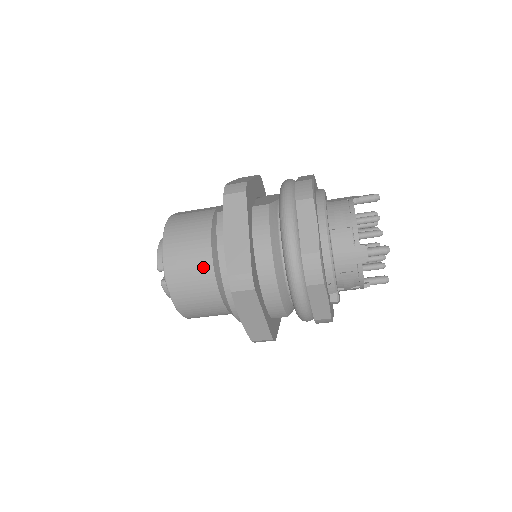
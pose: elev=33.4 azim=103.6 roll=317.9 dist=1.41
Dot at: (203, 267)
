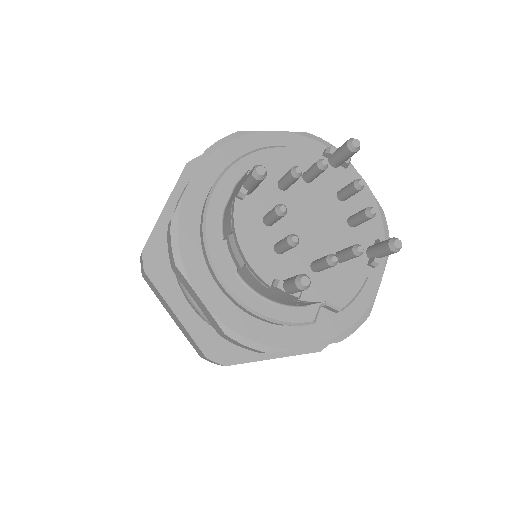
Dot at: occluded
